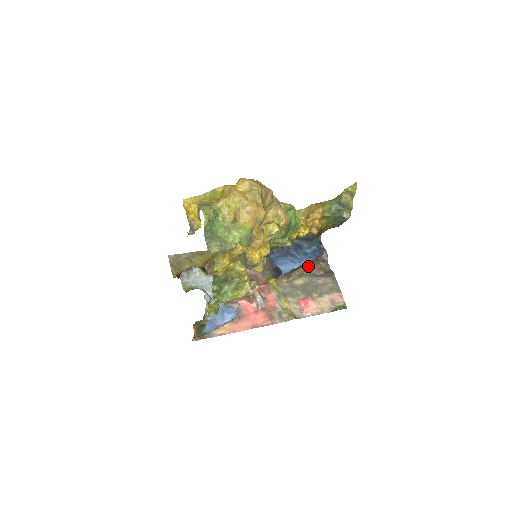
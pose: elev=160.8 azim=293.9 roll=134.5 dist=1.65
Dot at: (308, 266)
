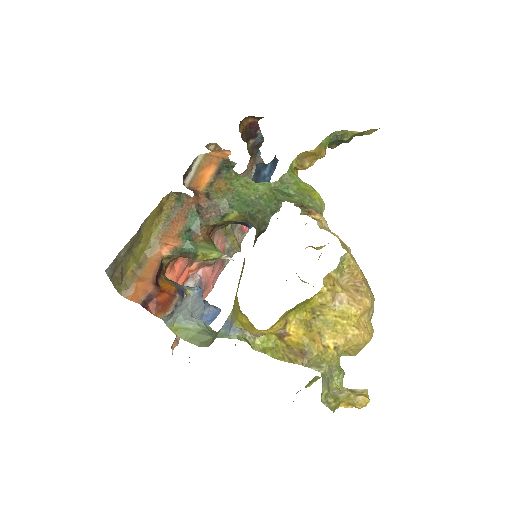
Dot at: (246, 169)
